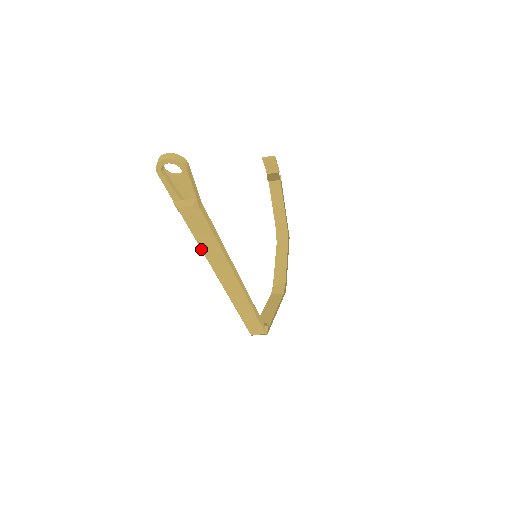
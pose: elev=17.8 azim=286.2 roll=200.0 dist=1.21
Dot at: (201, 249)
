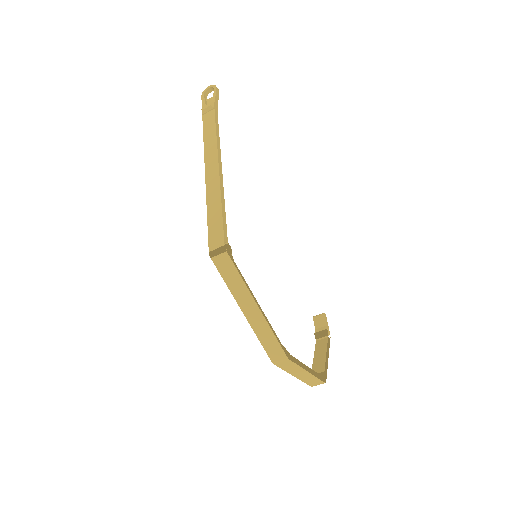
Dot at: (204, 142)
